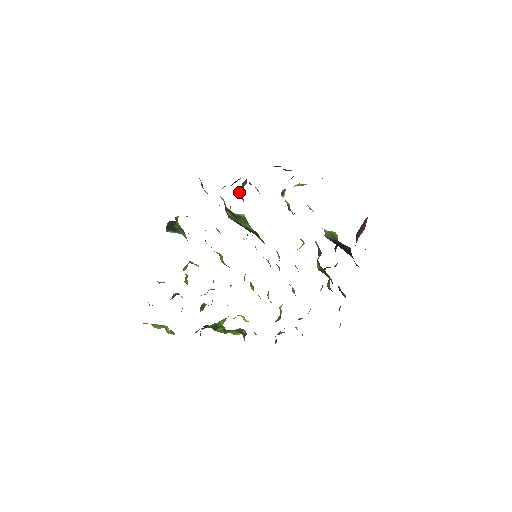
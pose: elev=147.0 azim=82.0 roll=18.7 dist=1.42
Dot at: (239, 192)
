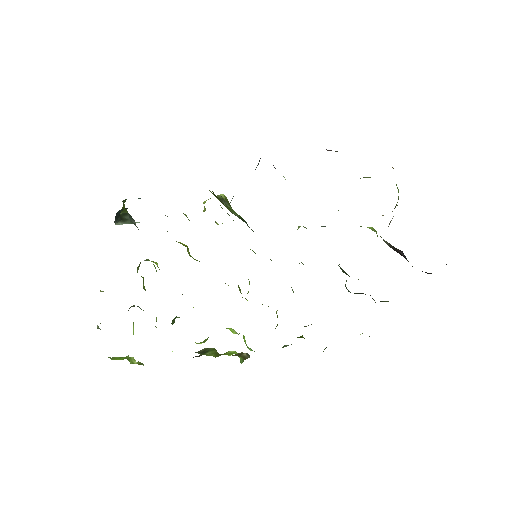
Dot at: occluded
